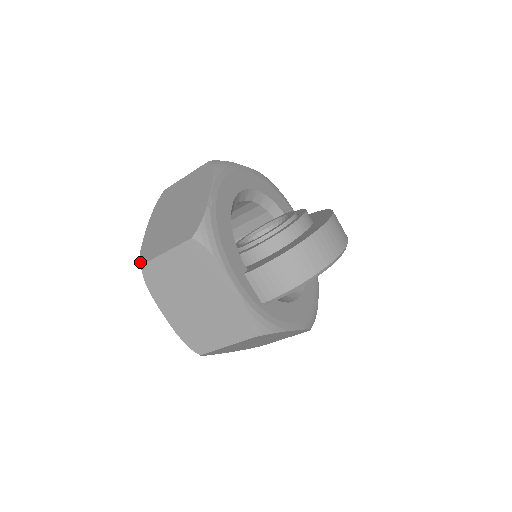
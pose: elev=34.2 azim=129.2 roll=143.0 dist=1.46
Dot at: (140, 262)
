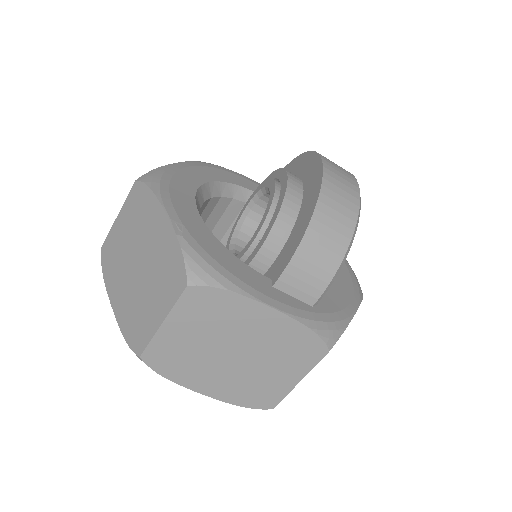
Dot at: occluded
